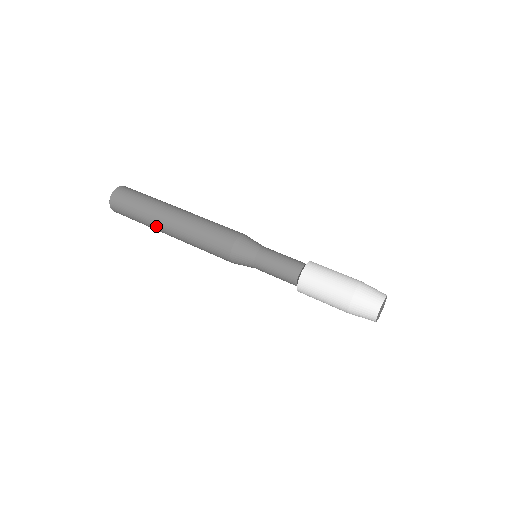
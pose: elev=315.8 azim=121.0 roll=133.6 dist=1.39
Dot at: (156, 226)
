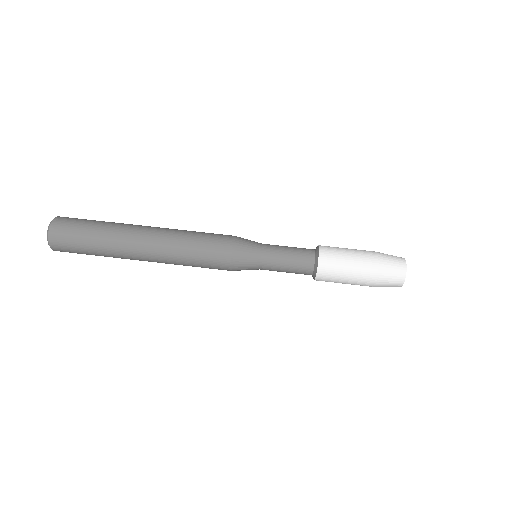
Dot at: occluded
